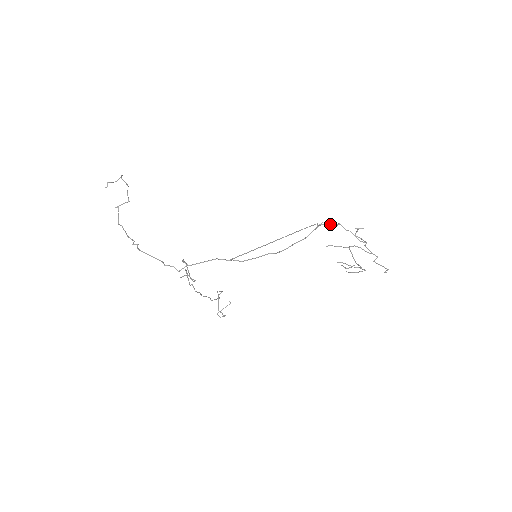
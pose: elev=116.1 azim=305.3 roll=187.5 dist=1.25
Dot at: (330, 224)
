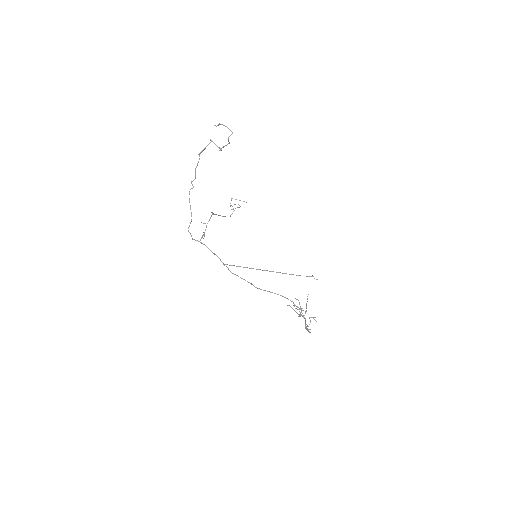
Dot at: (300, 308)
